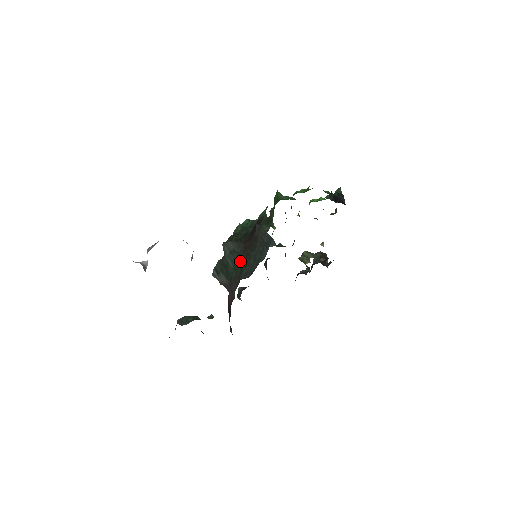
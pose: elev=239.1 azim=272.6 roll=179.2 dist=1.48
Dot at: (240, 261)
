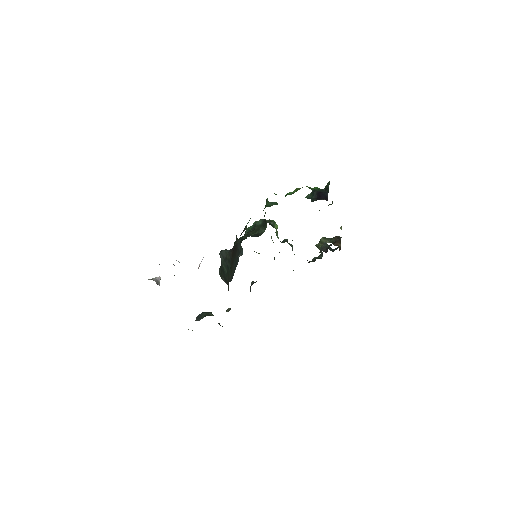
Dot at: (230, 267)
